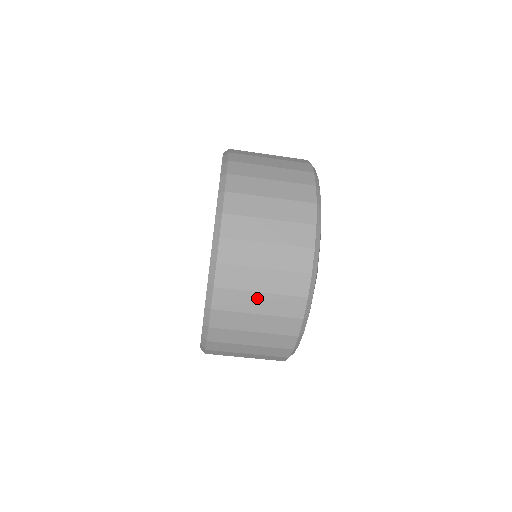
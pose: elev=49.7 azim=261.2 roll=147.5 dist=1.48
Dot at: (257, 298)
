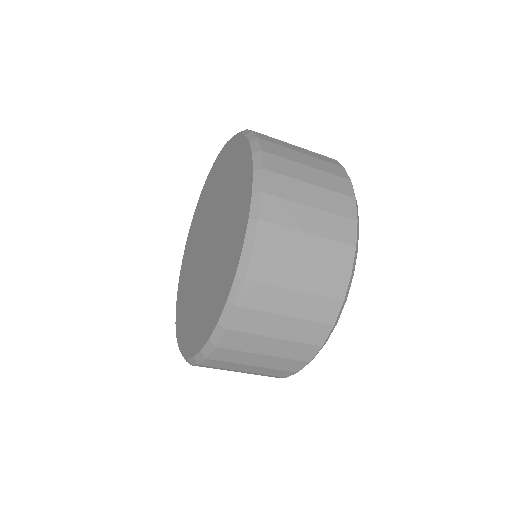
Dot at: (238, 371)
